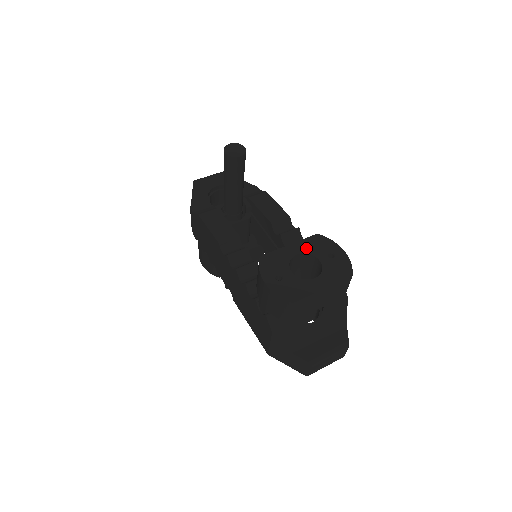
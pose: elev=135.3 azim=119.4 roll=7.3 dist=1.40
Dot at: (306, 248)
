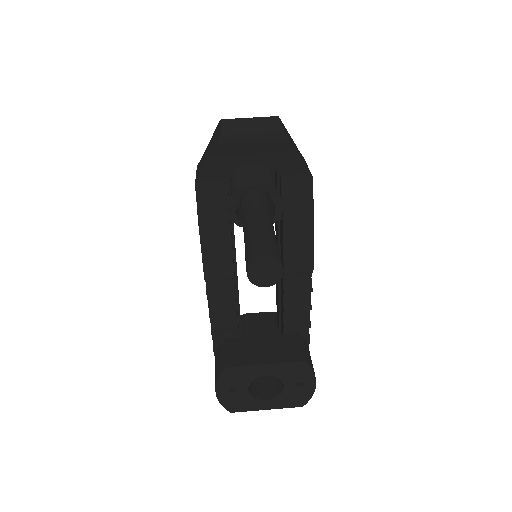
Dot at: (280, 373)
